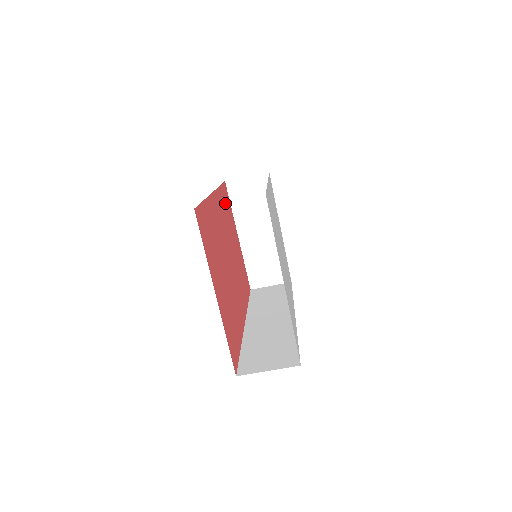
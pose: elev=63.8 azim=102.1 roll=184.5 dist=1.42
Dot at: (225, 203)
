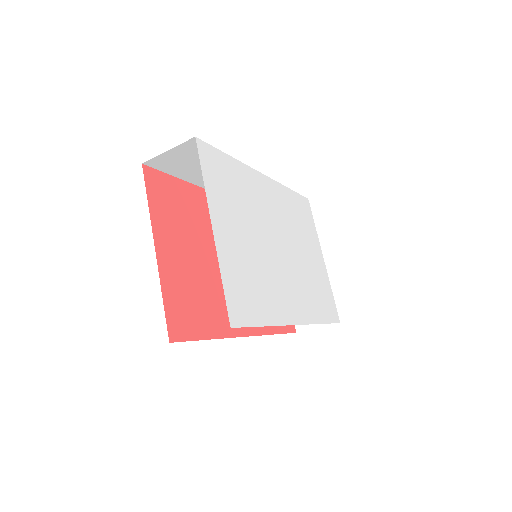
Dot at: occluded
